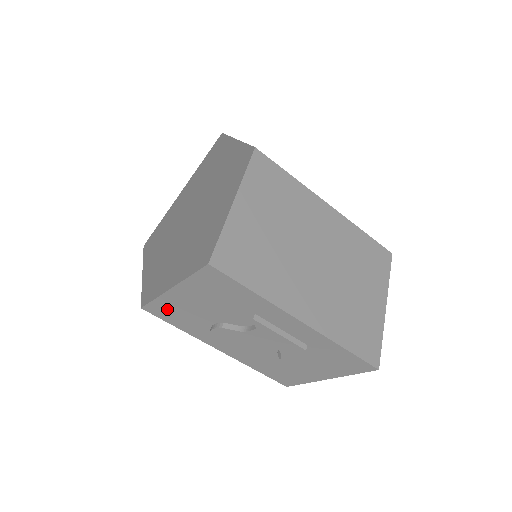
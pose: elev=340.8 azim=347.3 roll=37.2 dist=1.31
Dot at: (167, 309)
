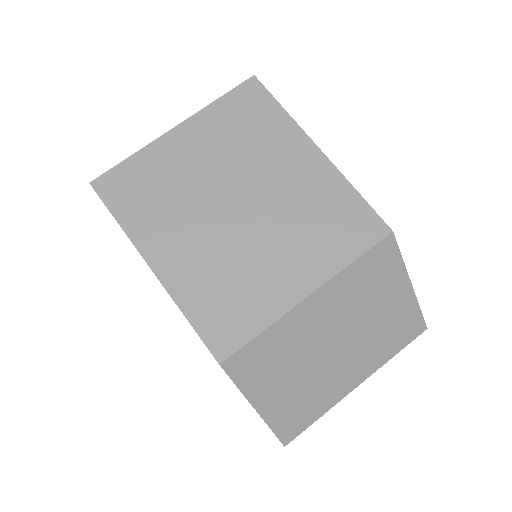
Dot at: occluded
